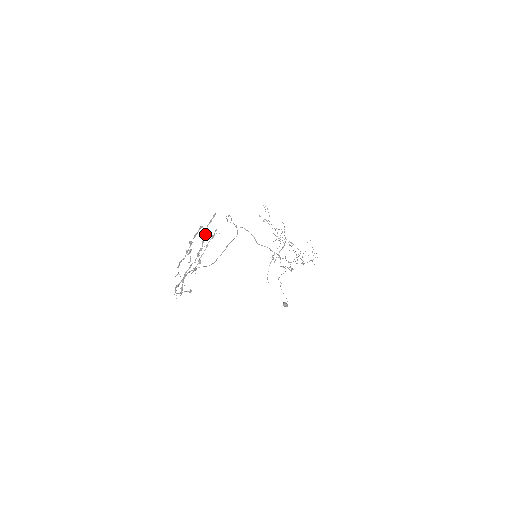
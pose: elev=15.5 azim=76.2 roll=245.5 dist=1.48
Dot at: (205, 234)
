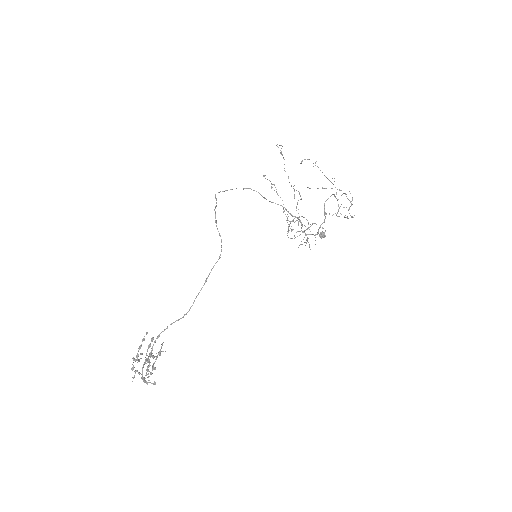
Dot at: occluded
